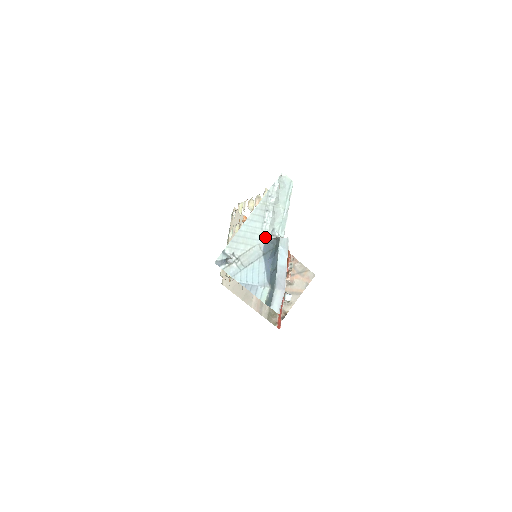
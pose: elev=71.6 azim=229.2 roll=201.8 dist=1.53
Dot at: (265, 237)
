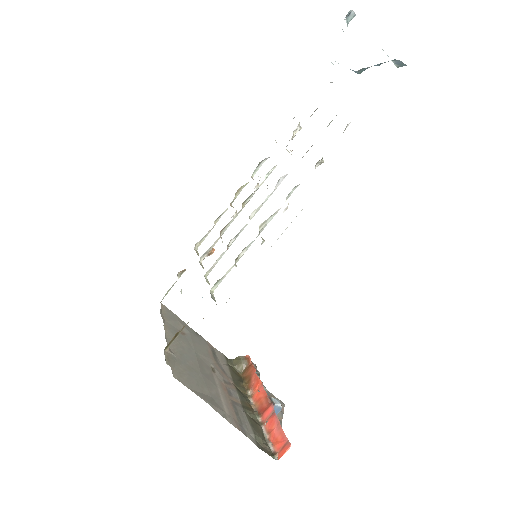
Dot at: occluded
